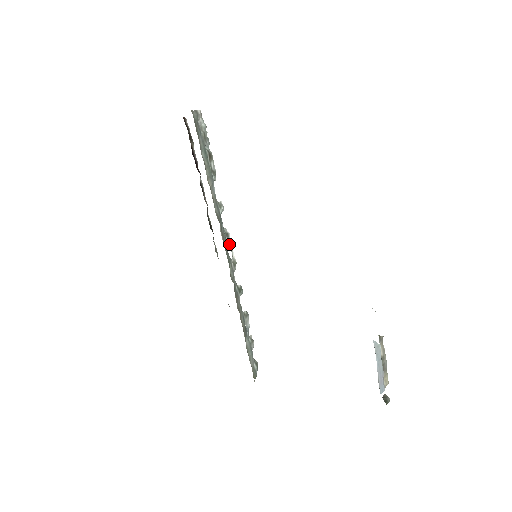
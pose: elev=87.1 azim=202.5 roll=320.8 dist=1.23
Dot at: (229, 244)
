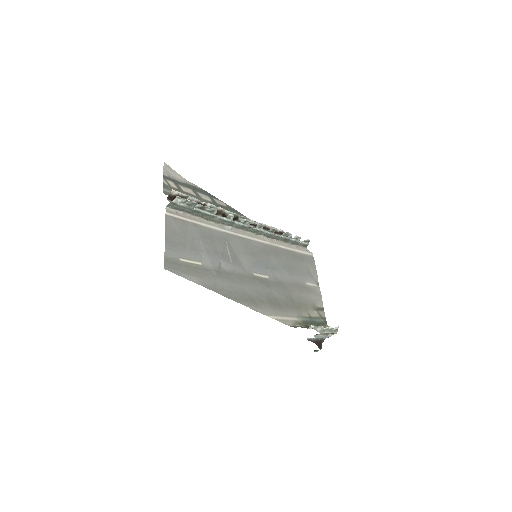
Dot at: (250, 222)
